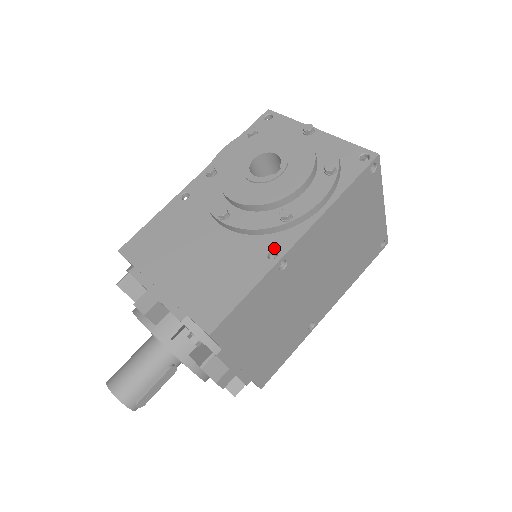
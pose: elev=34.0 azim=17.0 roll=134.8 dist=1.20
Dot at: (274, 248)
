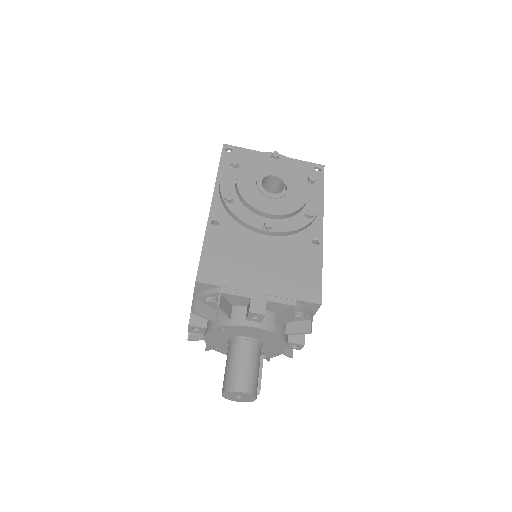
Dot at: (313, 238)
